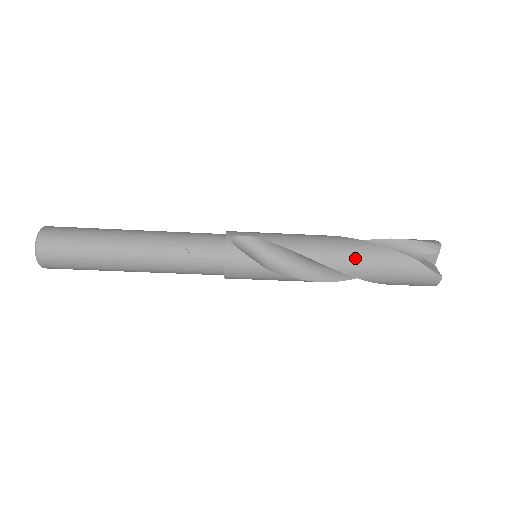
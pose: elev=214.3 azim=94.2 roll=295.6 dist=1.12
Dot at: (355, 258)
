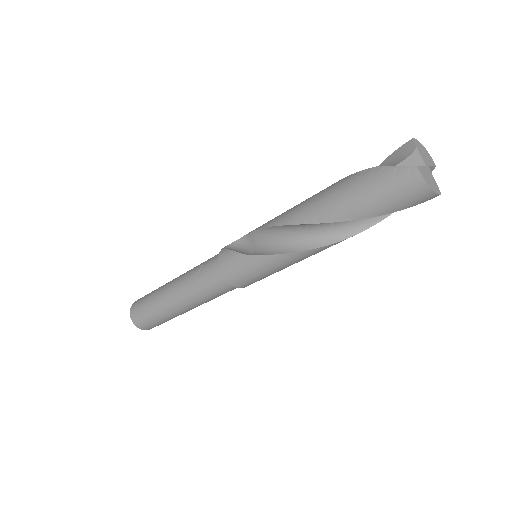
Dot at: (314, 203)
